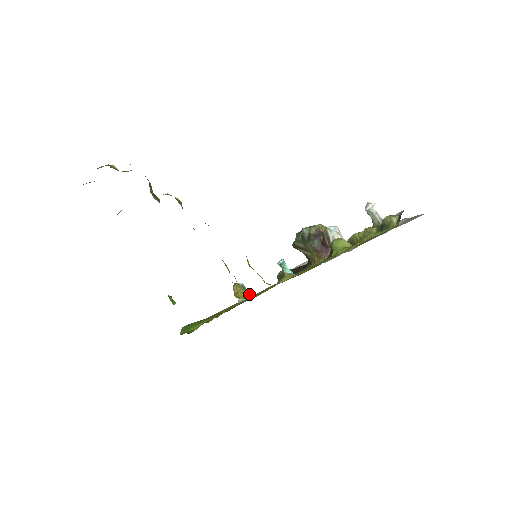
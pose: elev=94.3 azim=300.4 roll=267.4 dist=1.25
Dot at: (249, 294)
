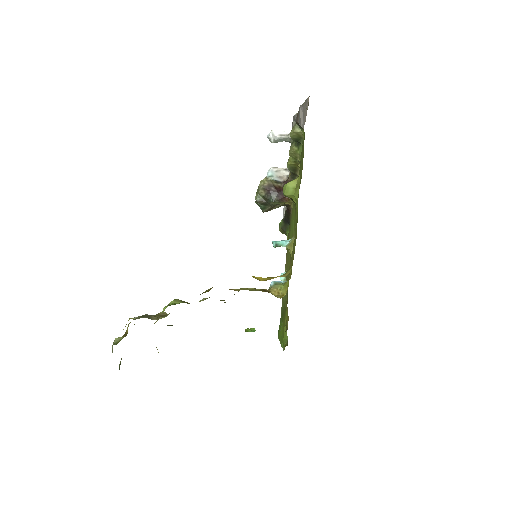
Dot at: (285, 282)
